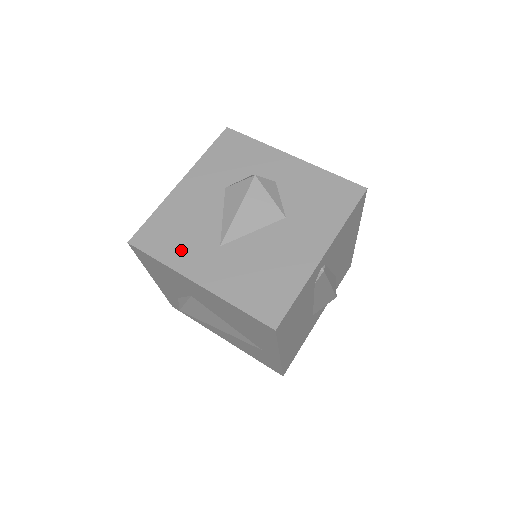
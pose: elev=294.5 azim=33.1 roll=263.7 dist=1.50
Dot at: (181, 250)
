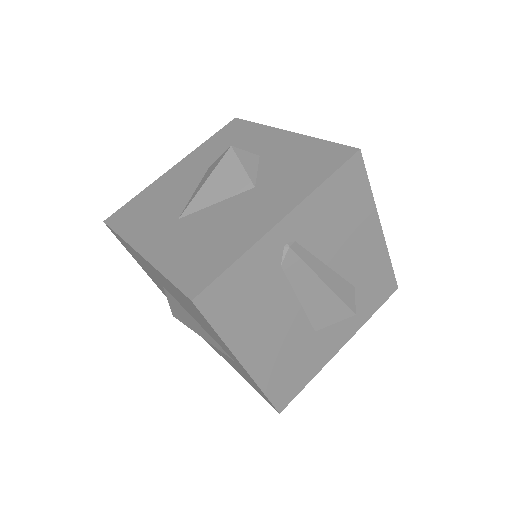
Dot at: (142, 225)
